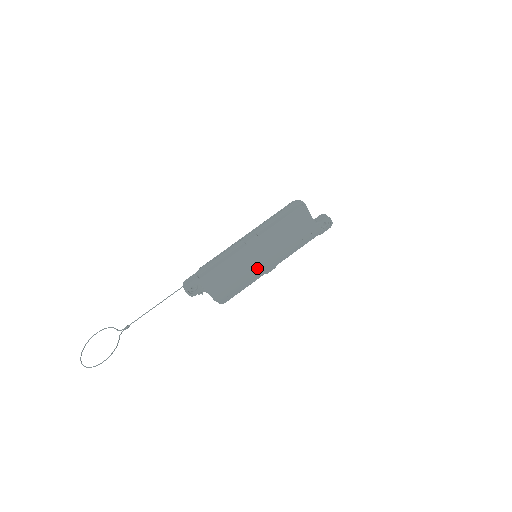
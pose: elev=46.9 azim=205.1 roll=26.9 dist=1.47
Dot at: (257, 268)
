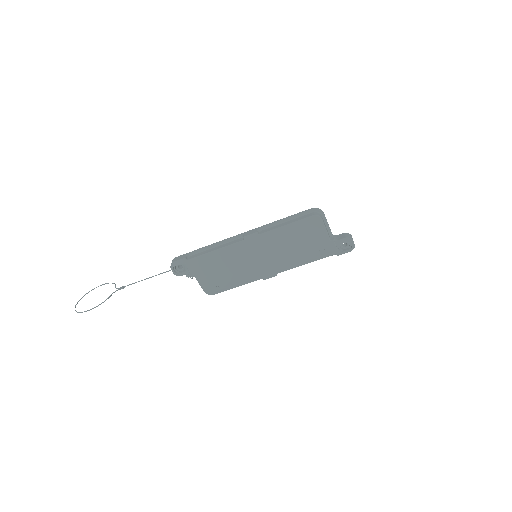
Dot at: (252, 269)
